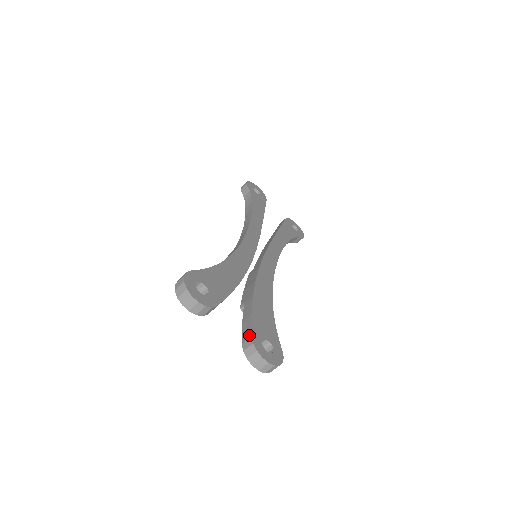
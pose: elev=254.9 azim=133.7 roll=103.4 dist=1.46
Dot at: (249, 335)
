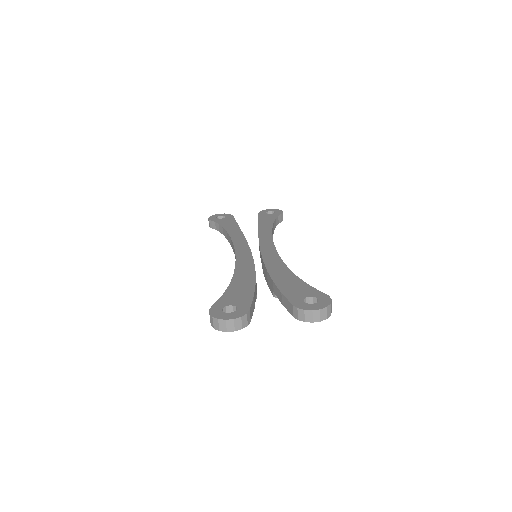
Dot at: (291, 306)
